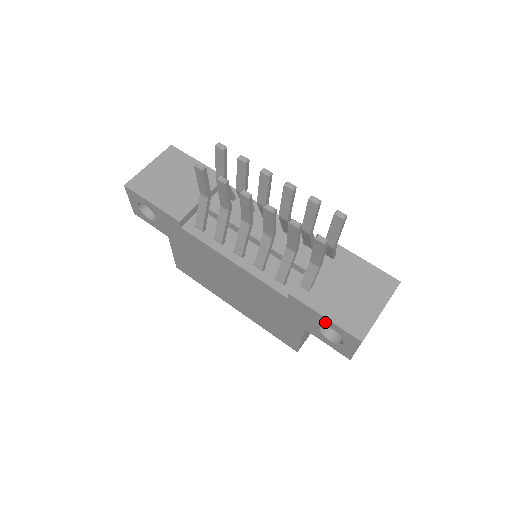
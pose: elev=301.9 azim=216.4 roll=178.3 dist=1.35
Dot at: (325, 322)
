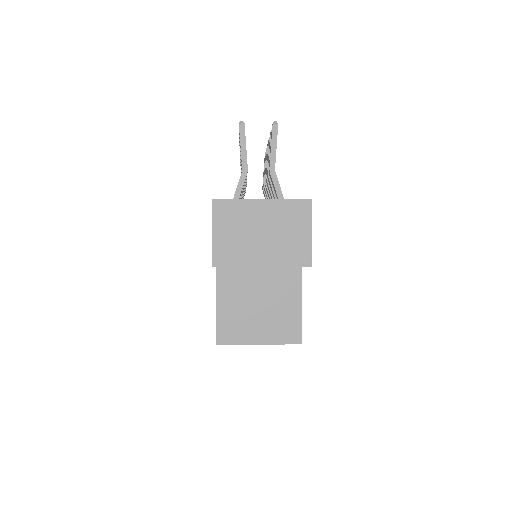
Dot at: occluded
